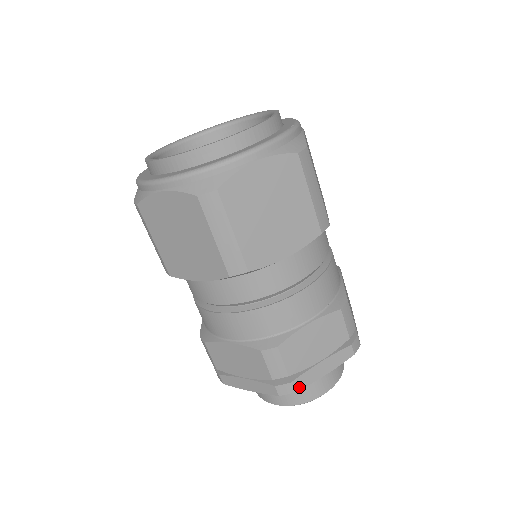
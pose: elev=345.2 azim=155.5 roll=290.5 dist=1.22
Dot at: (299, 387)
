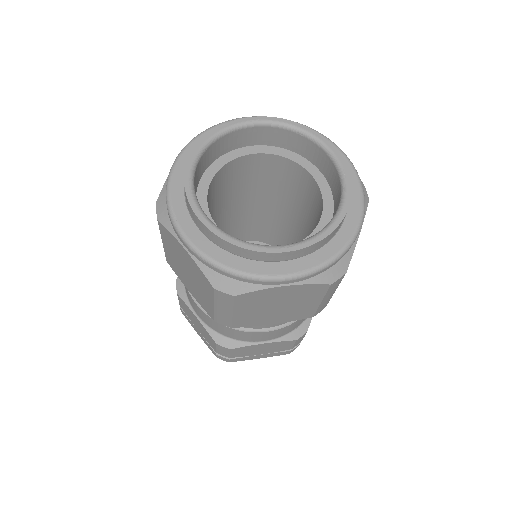
Dot at: occluded
